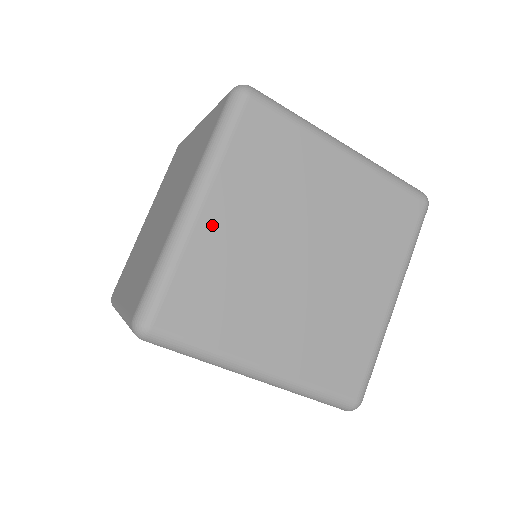
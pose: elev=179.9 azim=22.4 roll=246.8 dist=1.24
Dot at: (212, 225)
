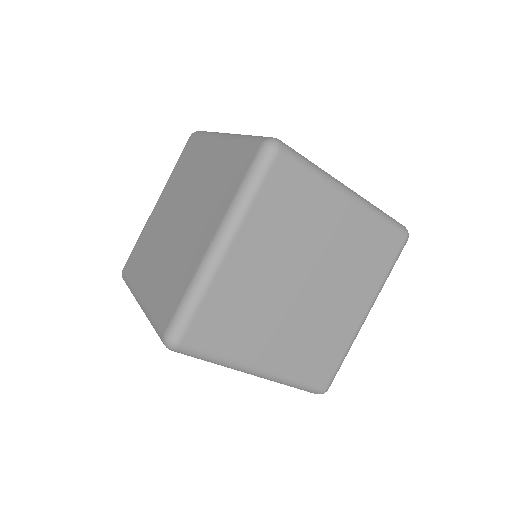
Dot at: (235, 264)
